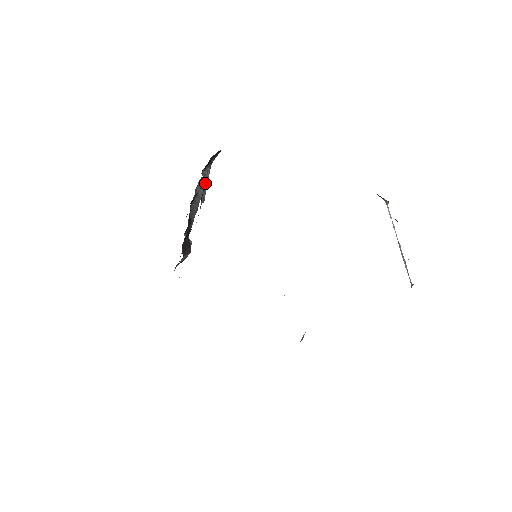
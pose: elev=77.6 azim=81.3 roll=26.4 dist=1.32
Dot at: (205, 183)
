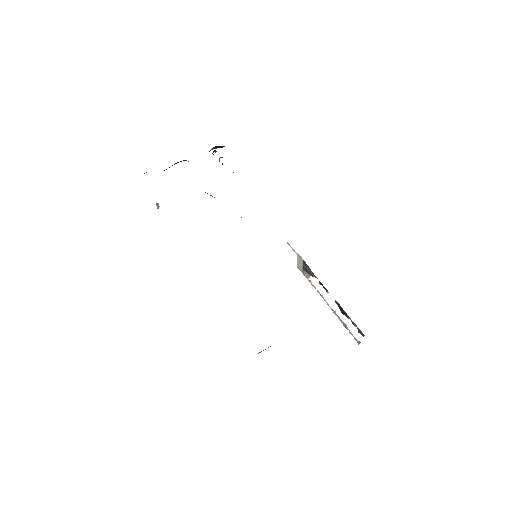
Dot at: occluded
